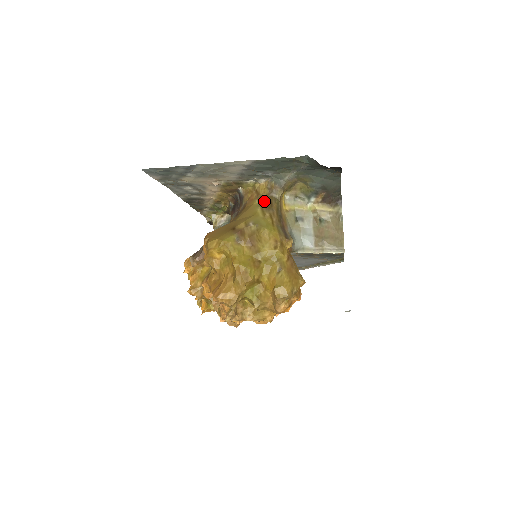
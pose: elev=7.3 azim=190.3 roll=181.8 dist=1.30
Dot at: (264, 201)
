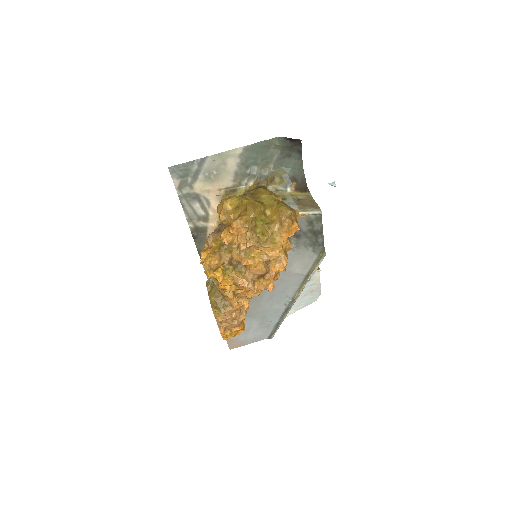
Dot at: occluded
